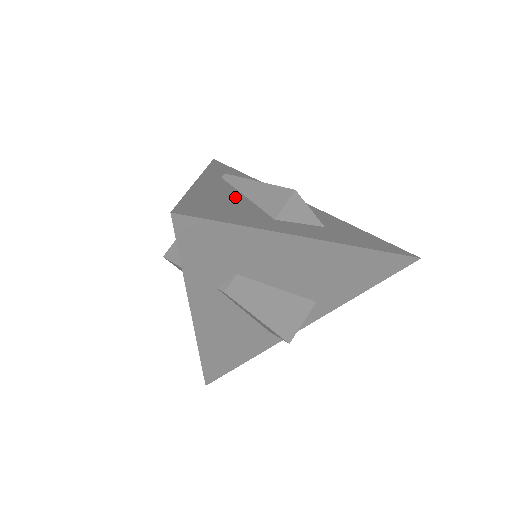
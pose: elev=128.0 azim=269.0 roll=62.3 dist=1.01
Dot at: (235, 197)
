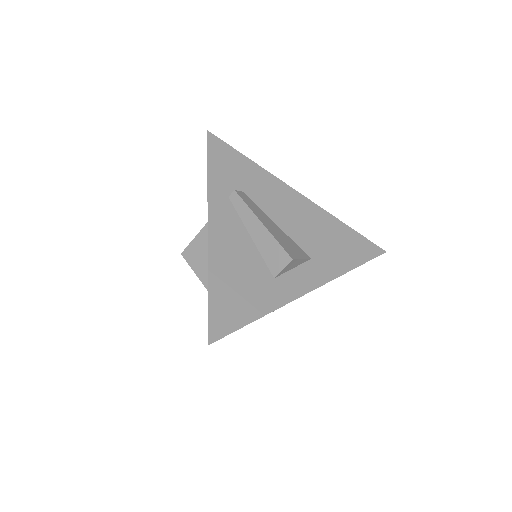
Dot at: occluded
